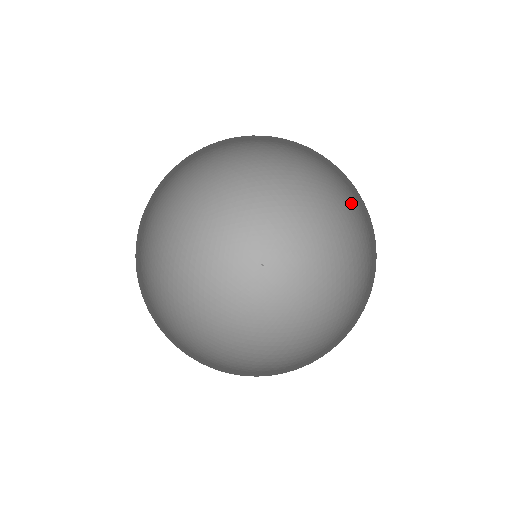
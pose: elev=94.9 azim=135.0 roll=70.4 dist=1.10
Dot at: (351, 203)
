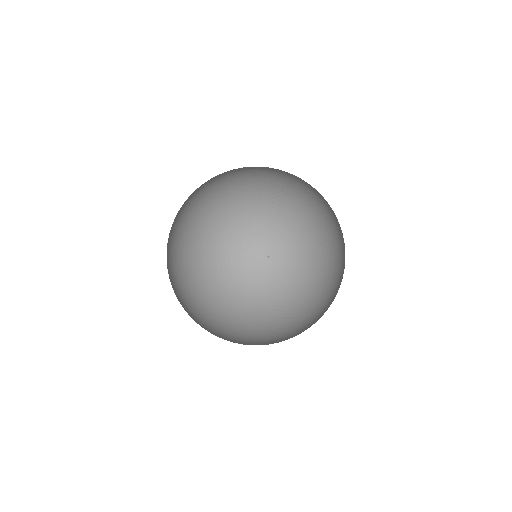
Dot at: occluded
